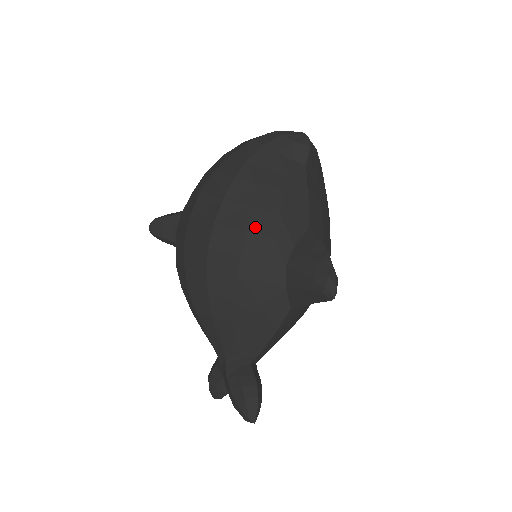
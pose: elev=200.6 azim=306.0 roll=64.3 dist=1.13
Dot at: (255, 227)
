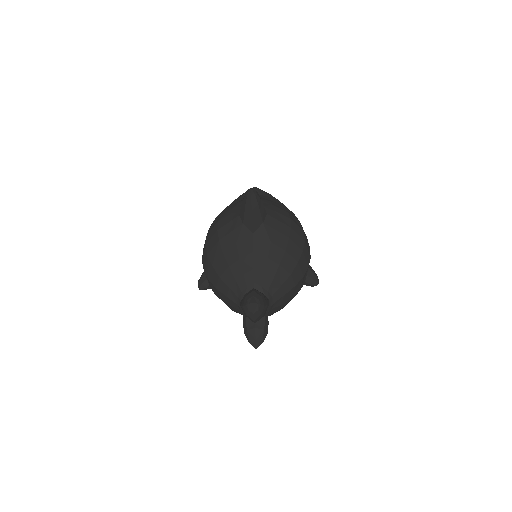
Dot at: (223, 217)
